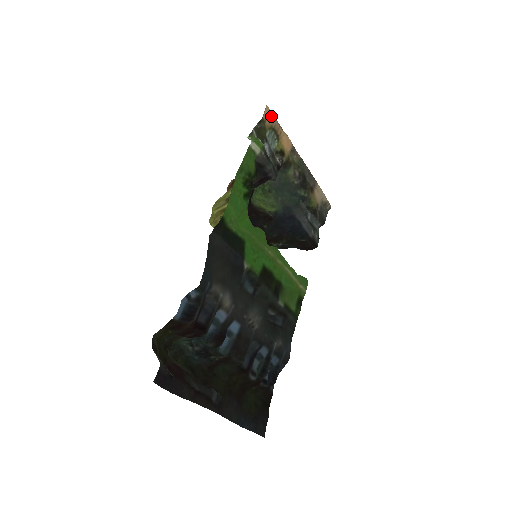
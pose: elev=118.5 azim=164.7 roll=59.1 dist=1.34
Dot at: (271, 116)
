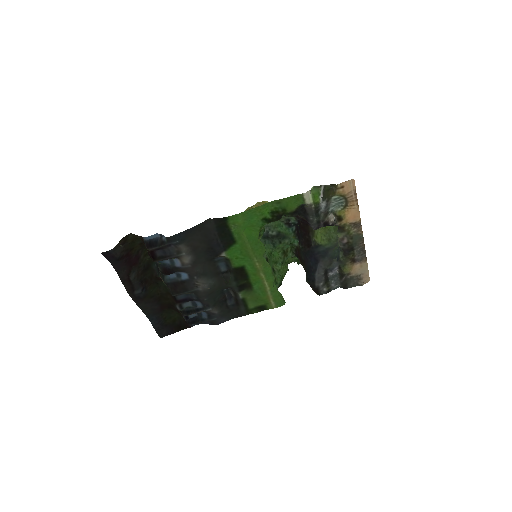
Dot at: (352, 189)
